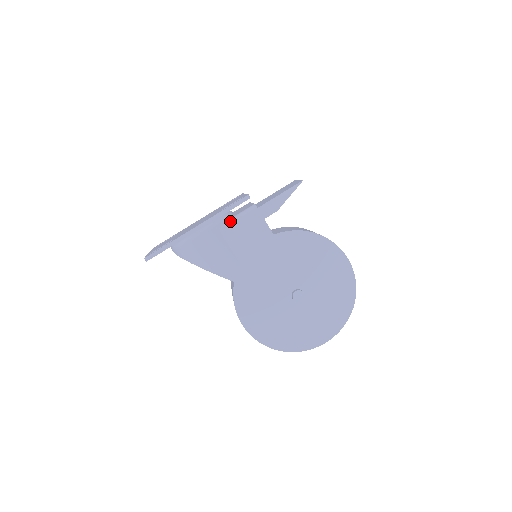
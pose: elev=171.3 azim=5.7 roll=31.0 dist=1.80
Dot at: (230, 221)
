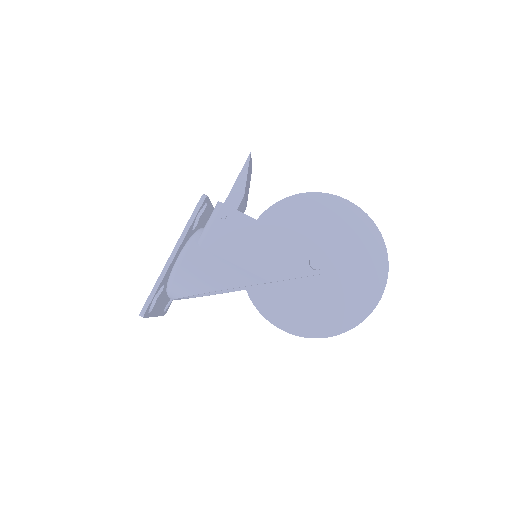
Dot at: (203, 231)
